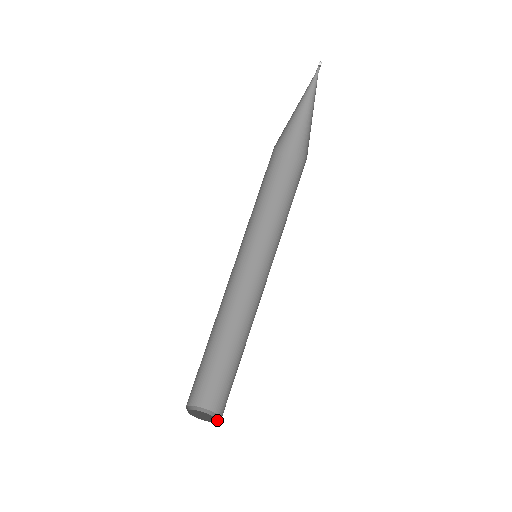
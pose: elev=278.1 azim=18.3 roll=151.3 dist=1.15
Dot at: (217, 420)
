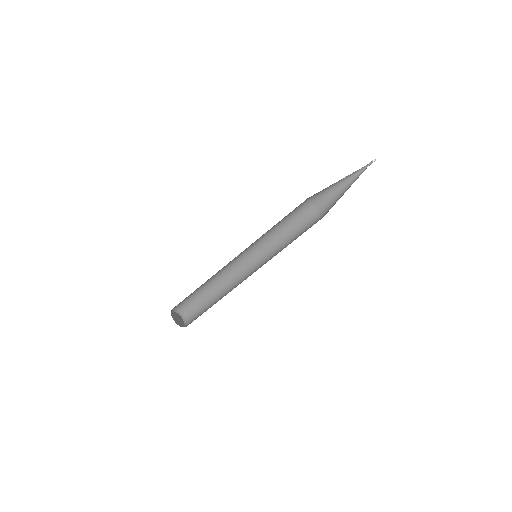
Dot at: (184, 322)
